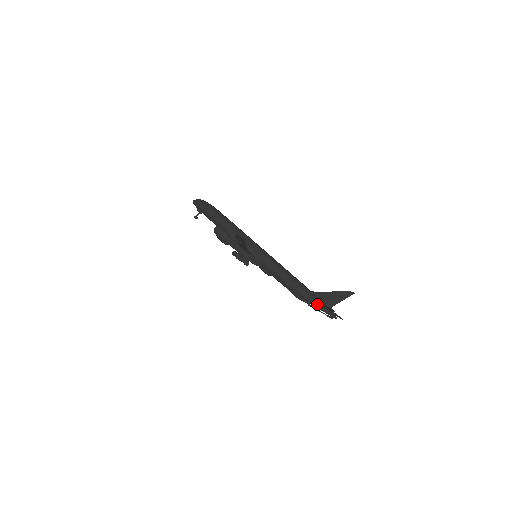
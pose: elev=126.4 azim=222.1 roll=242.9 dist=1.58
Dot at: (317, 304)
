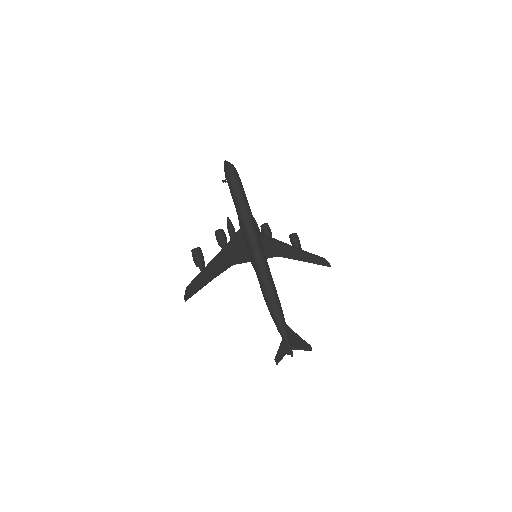
Dot at: (281, 336)
